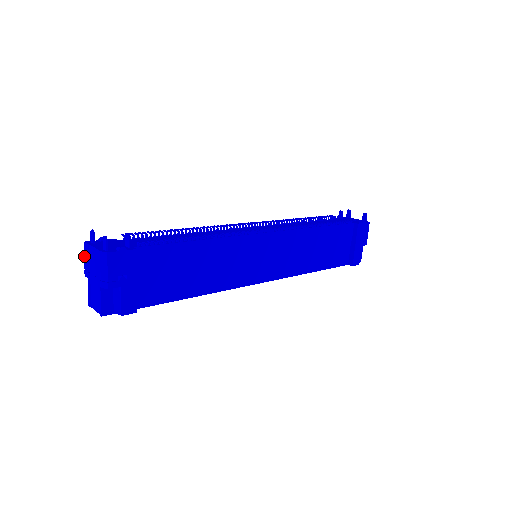
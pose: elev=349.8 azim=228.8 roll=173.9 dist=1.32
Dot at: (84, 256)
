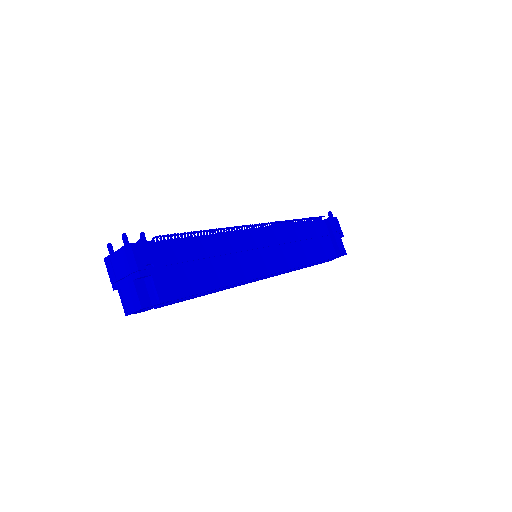
Dot at: (108, 271)
